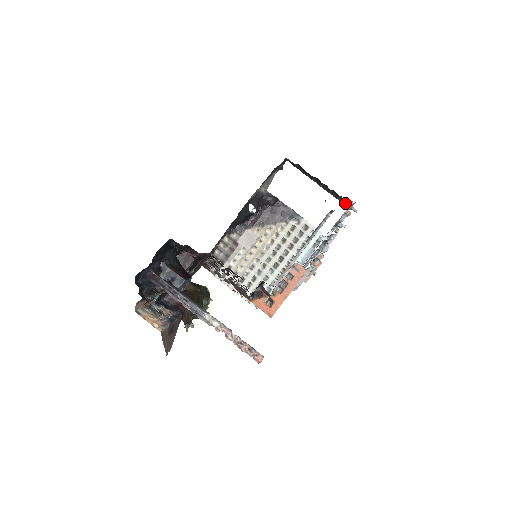
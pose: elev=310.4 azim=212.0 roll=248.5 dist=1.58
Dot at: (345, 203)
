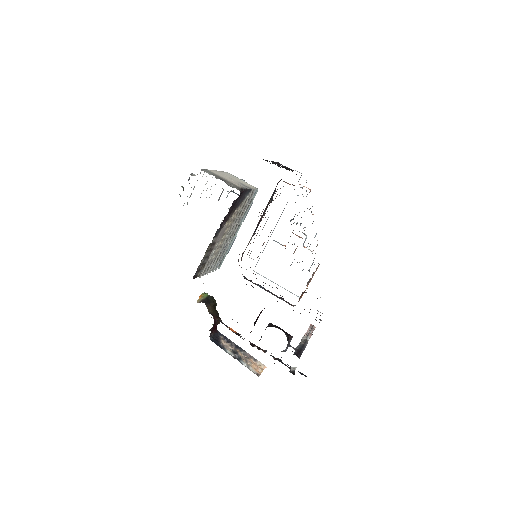
Dot at: occluded
